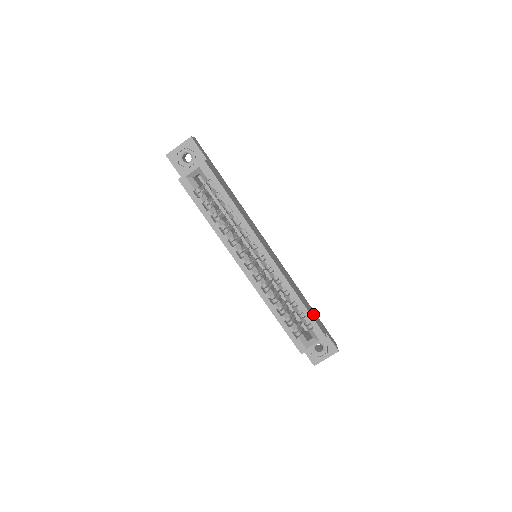
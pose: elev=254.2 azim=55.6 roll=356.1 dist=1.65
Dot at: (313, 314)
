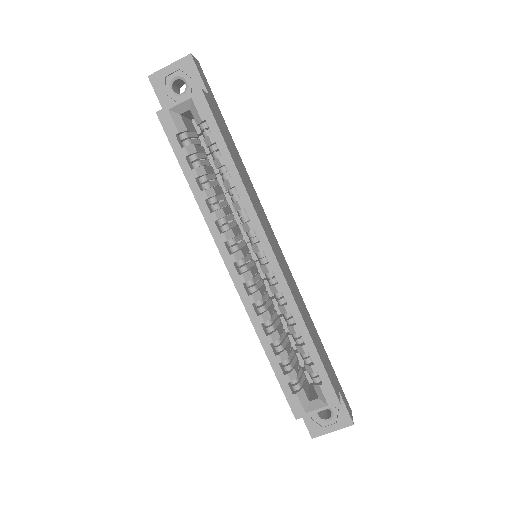
Dot at: (325, 361)
